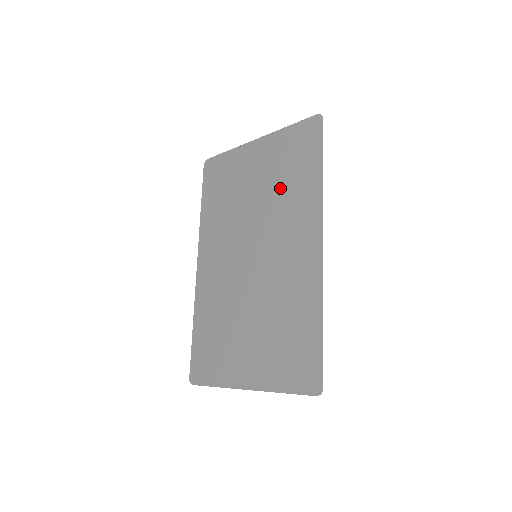
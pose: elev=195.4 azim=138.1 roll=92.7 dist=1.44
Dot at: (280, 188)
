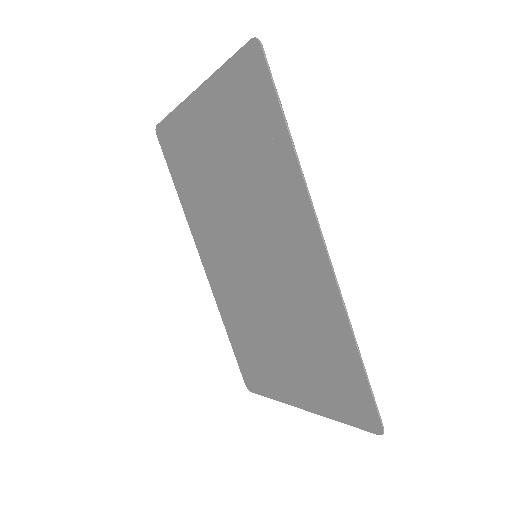
Dot at: (247, 165)
